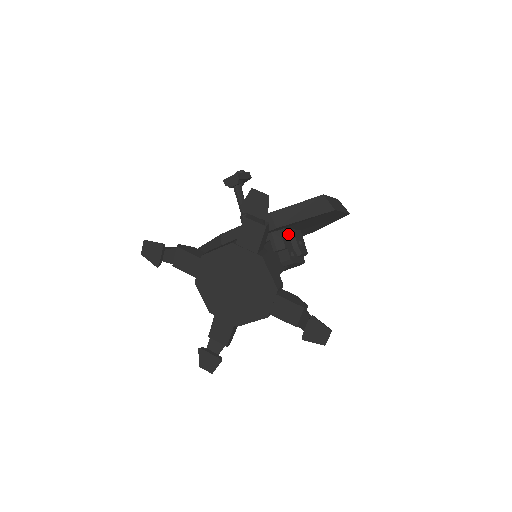
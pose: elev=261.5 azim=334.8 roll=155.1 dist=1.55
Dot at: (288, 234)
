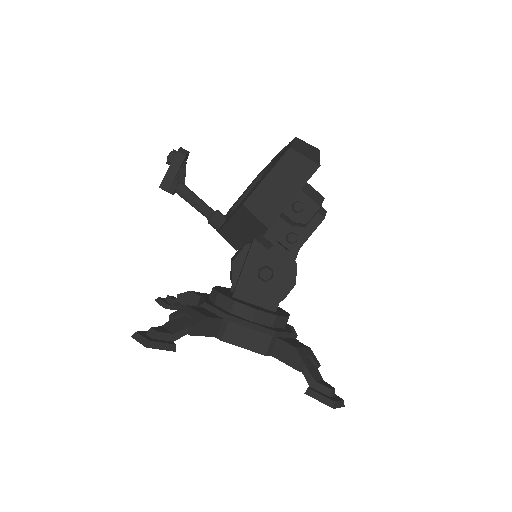
Dot at: occluded
